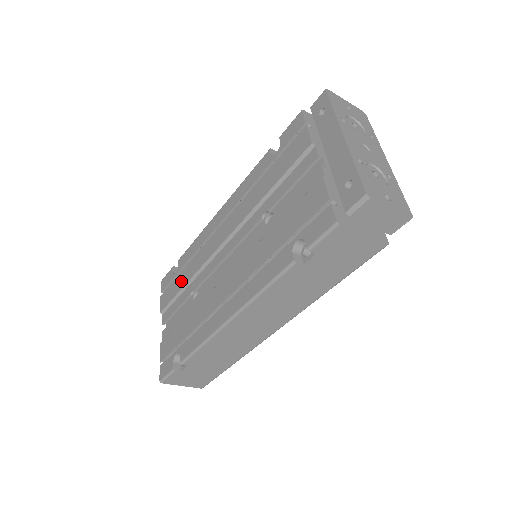
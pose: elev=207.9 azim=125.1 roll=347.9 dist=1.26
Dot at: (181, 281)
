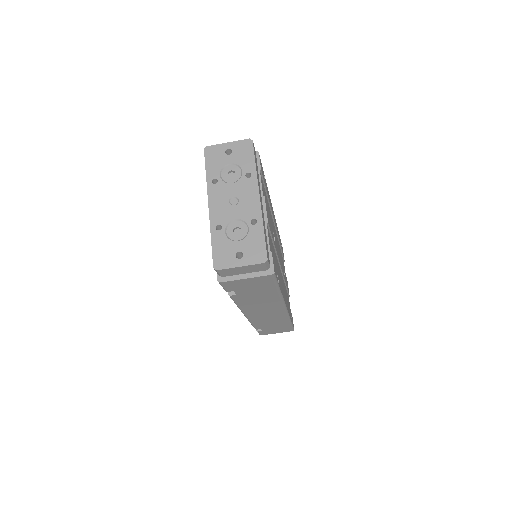
Dot at: occluded
